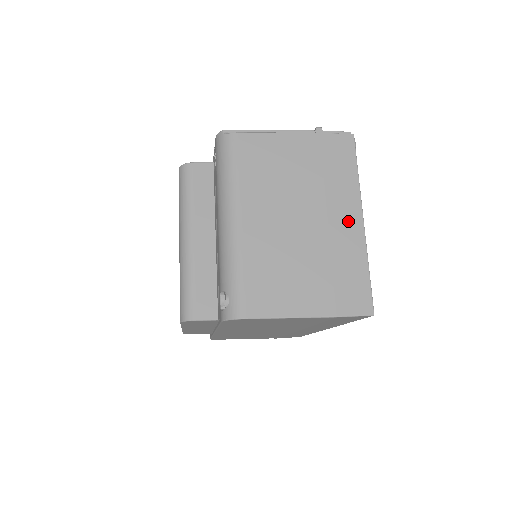
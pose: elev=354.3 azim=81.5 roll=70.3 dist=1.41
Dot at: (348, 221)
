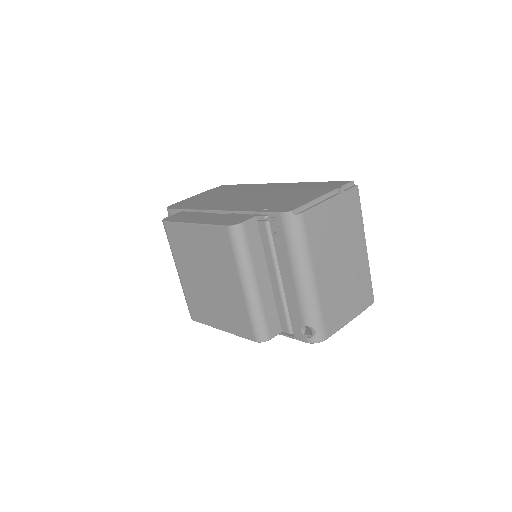
Dot at: (361, 251)
